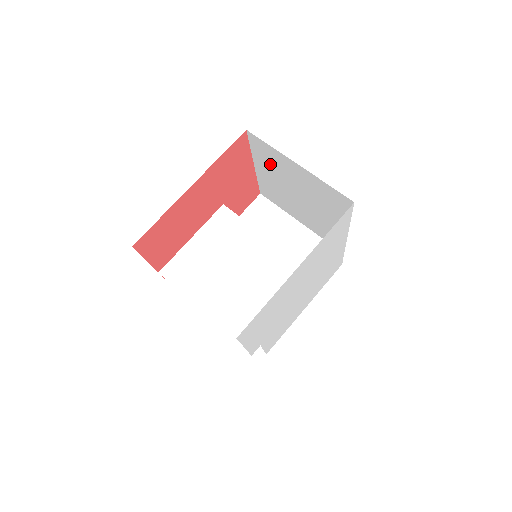
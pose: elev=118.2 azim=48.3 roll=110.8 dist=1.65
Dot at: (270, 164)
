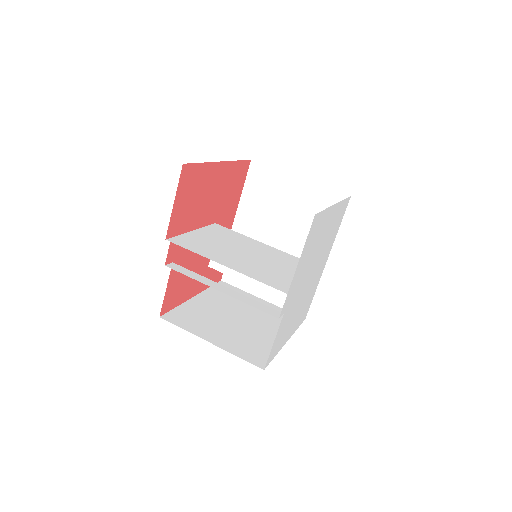
Dot at: (262, 195)
